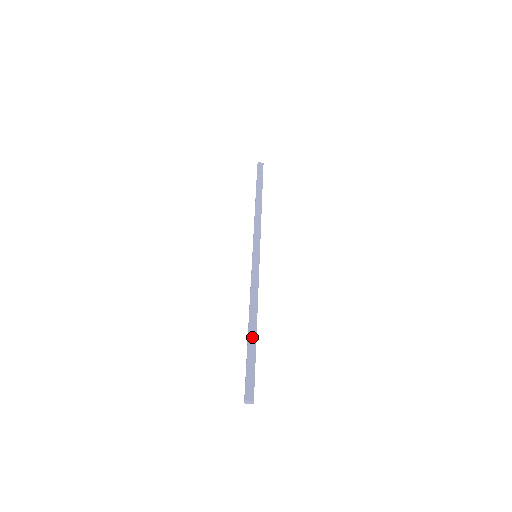
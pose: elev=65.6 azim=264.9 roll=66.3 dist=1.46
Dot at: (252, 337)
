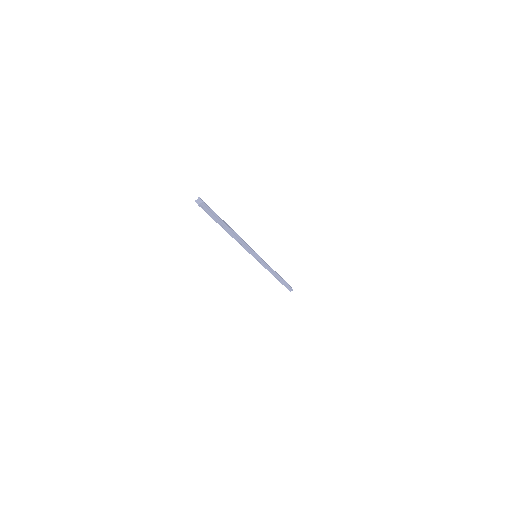
Dot at: (226, 223)
